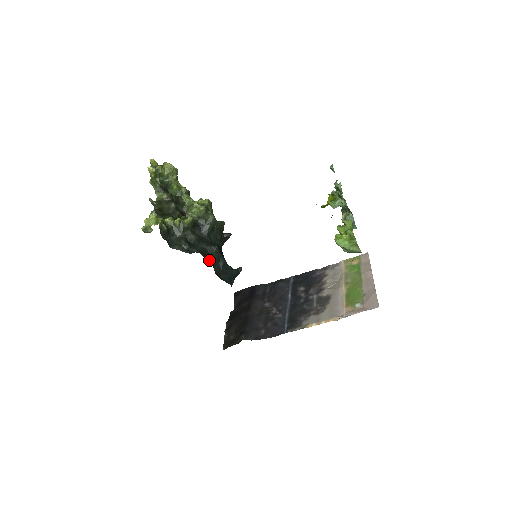
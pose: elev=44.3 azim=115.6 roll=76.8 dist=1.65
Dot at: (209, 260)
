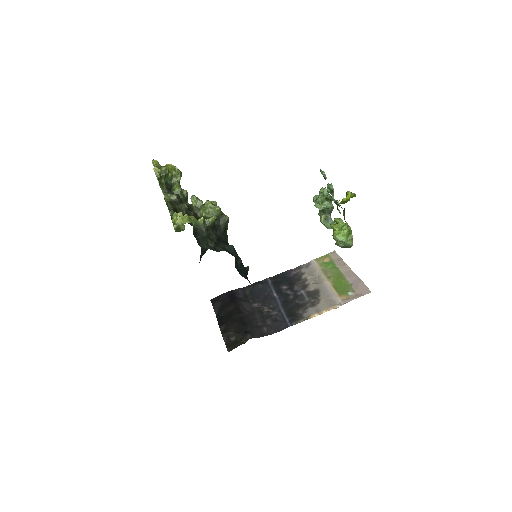
Dot at: occluded
